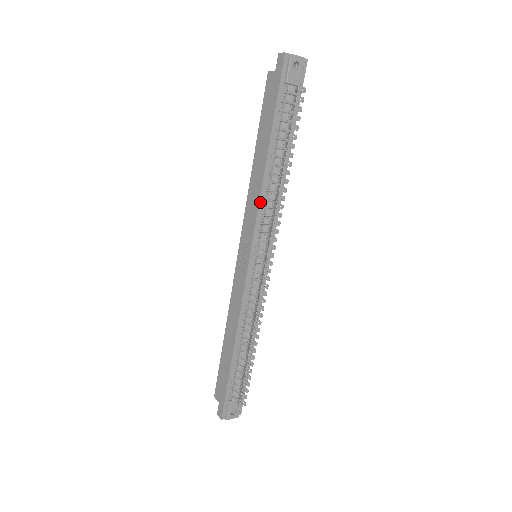
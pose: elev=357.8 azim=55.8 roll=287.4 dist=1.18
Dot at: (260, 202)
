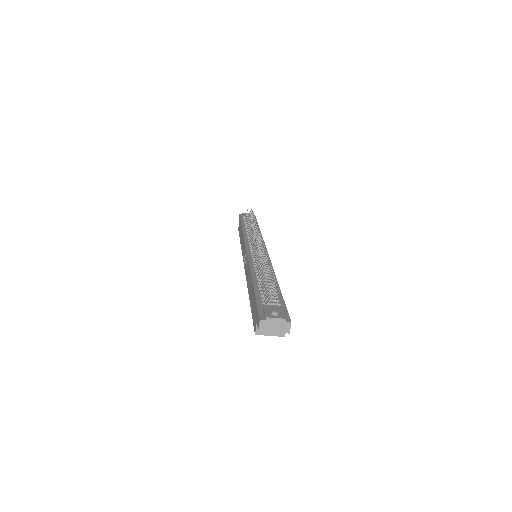
Dot at: (245, 236)
